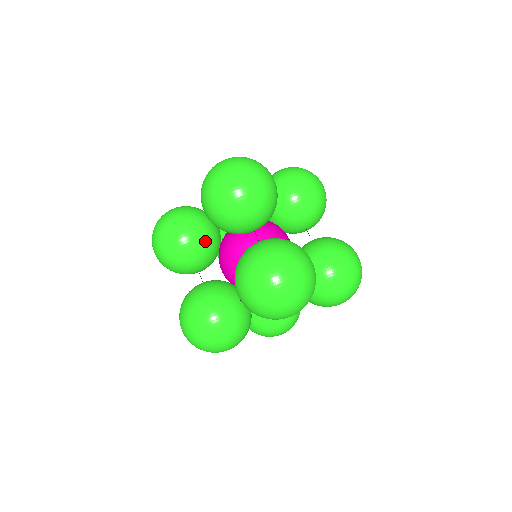
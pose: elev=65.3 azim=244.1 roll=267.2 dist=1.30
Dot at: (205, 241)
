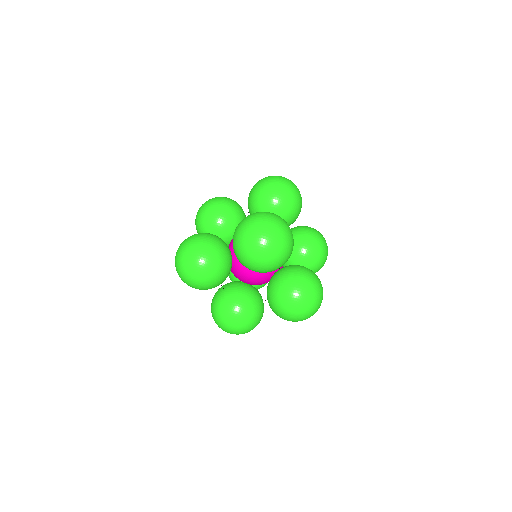
Dot at: (234, 219)
